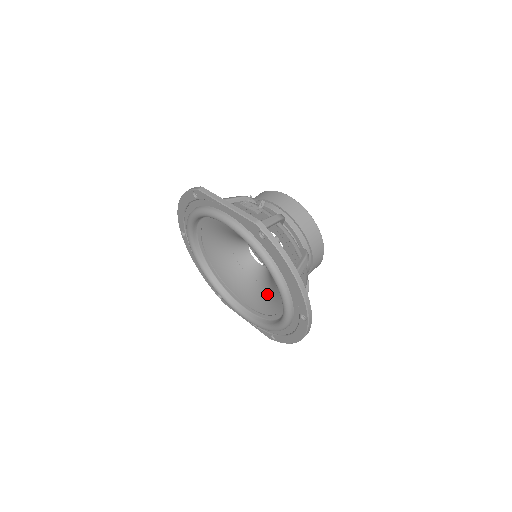
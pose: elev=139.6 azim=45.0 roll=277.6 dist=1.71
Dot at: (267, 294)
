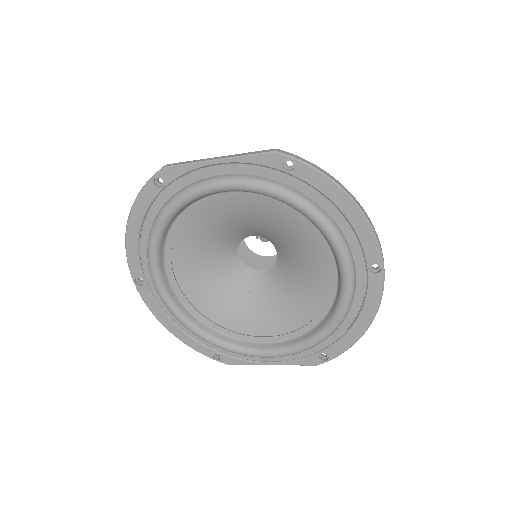
Dot at: (294, 294)
